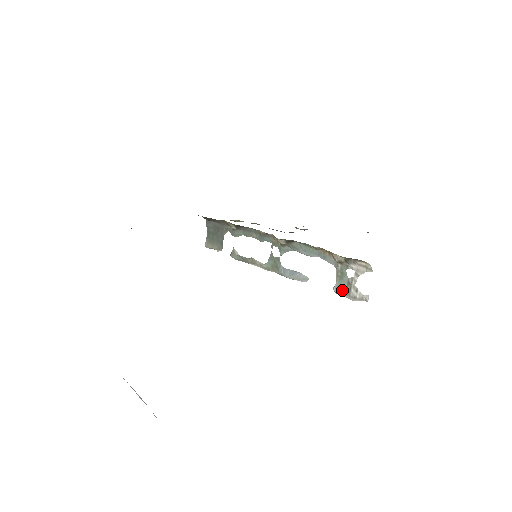
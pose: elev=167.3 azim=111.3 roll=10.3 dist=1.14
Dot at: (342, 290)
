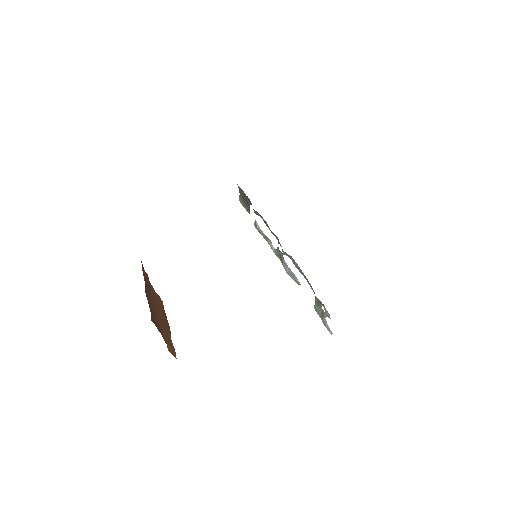
Dot at: (318, 312)
